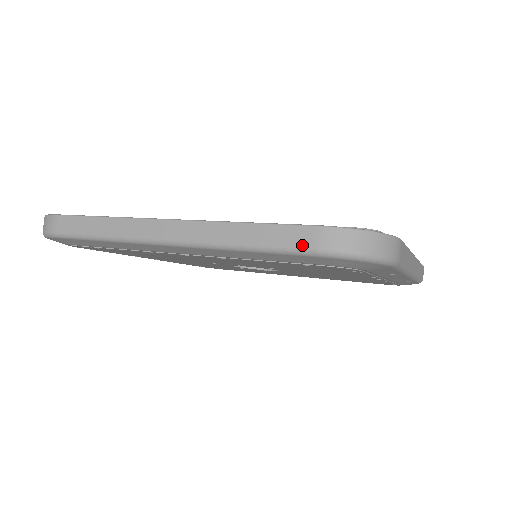
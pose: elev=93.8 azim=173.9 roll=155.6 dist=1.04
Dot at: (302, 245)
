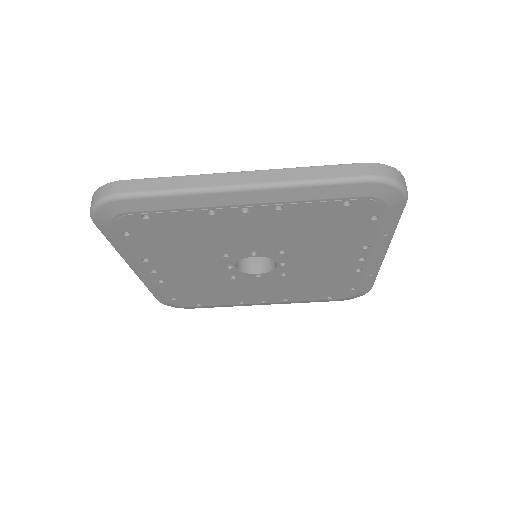
Dot at: (357, 175)
